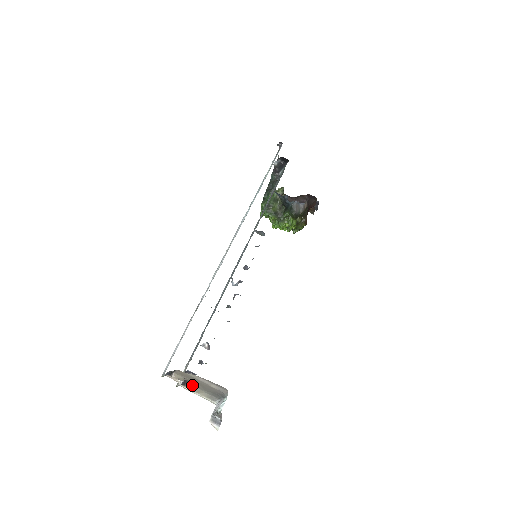
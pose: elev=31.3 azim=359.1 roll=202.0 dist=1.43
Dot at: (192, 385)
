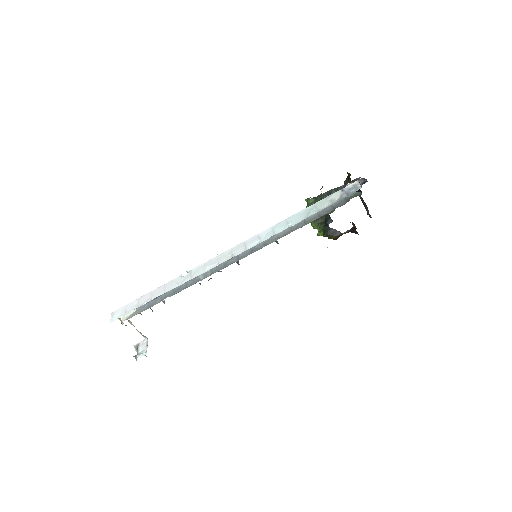
Dot at: occluded
